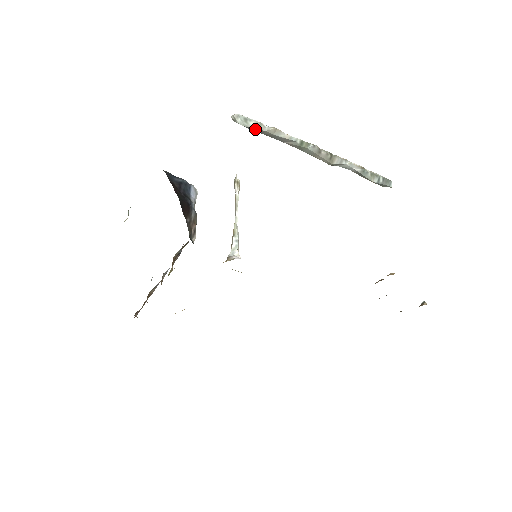
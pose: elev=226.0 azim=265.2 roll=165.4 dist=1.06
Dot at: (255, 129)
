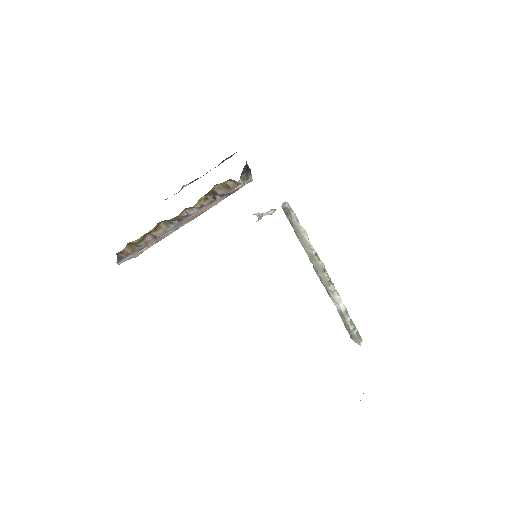
Dot at: (293, 218)
